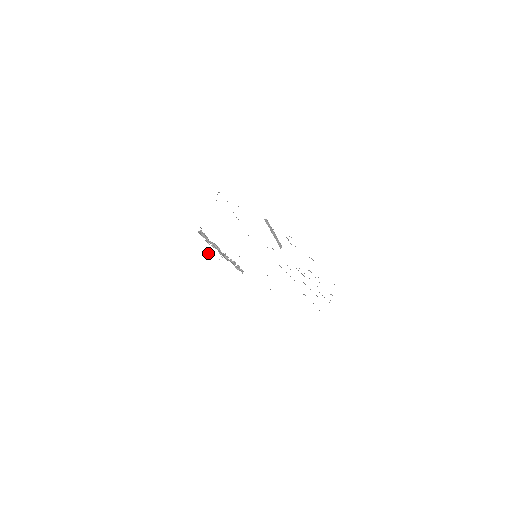
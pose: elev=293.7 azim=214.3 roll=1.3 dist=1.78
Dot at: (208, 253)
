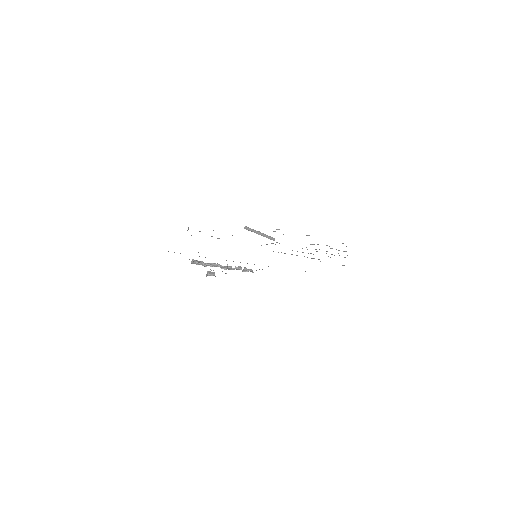
Dot at: (212, 273)
